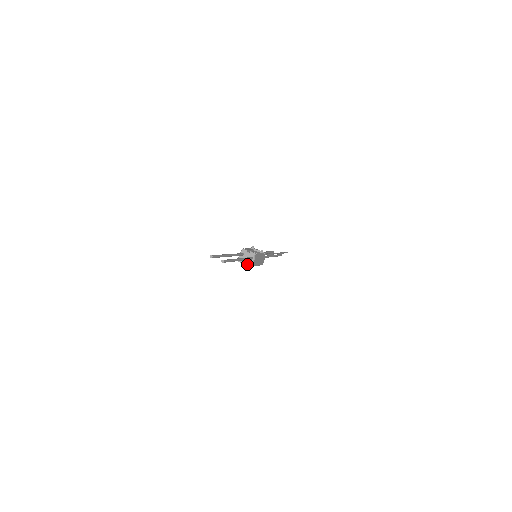
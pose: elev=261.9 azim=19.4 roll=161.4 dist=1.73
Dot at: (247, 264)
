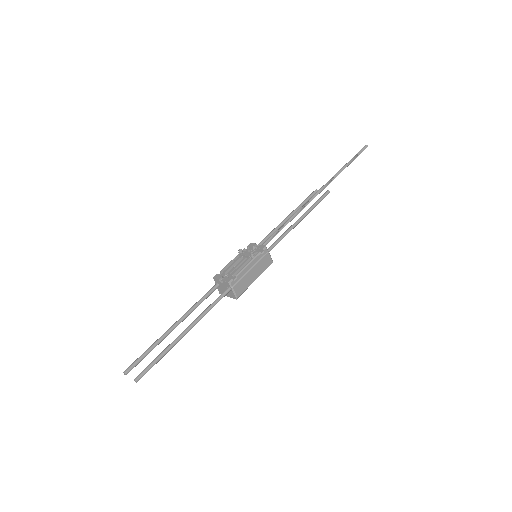
Dot at: (230, 296)
